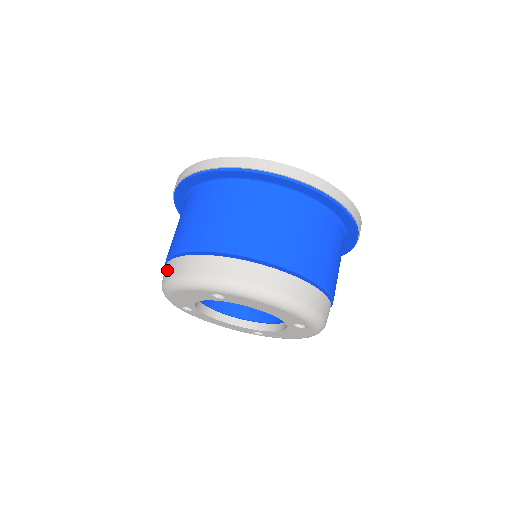
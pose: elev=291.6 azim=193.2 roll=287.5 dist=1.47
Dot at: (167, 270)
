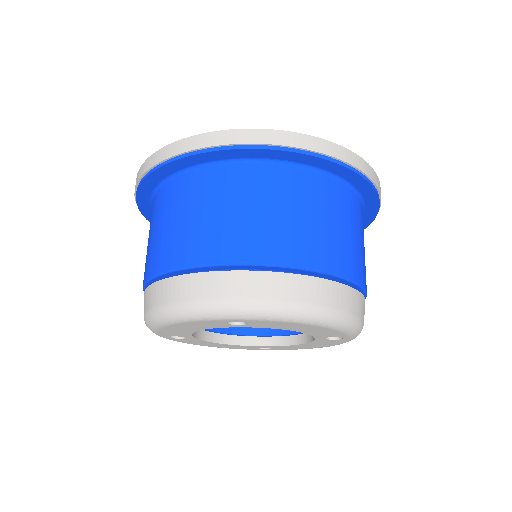
Dot at: (154, 296)
